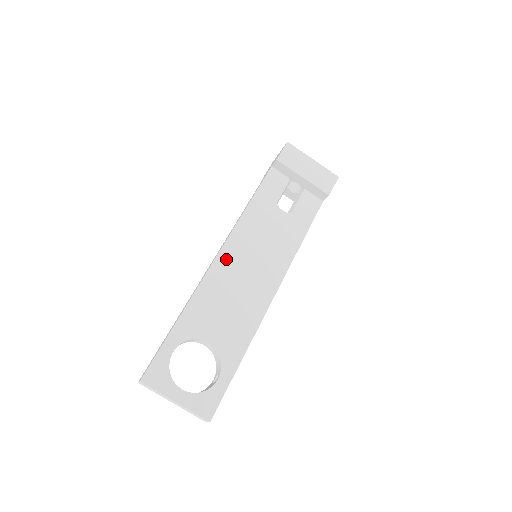
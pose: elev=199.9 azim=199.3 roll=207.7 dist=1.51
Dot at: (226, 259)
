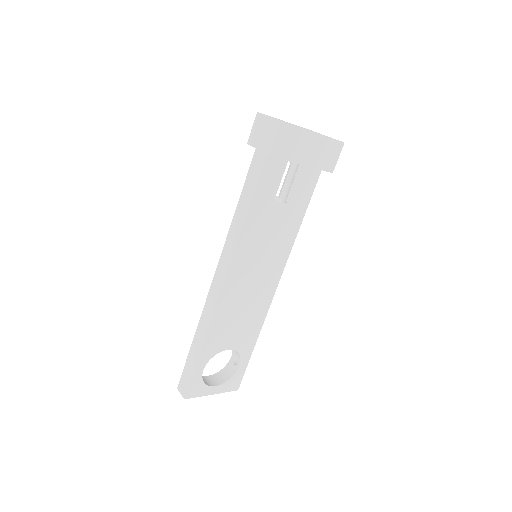
Dot at: (232, 282)
